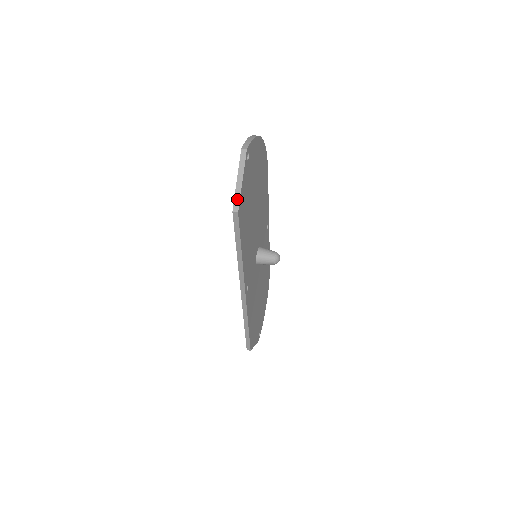
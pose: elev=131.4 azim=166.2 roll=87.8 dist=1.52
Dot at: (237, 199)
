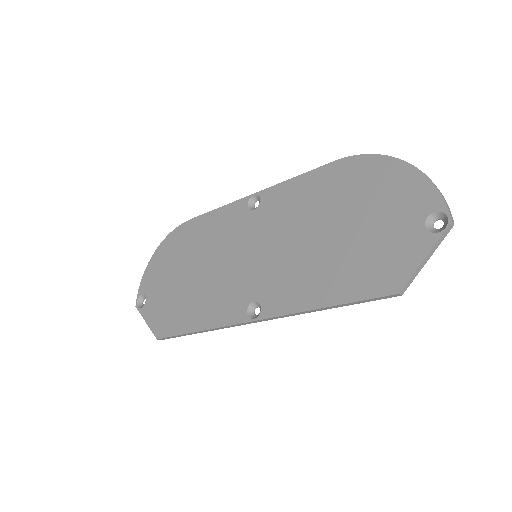
Dot at: (411, 280)
